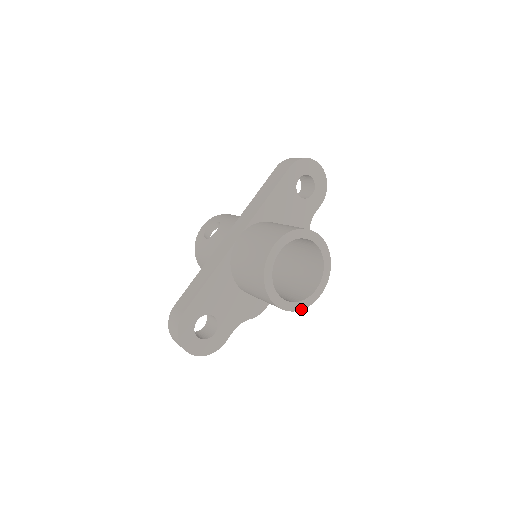
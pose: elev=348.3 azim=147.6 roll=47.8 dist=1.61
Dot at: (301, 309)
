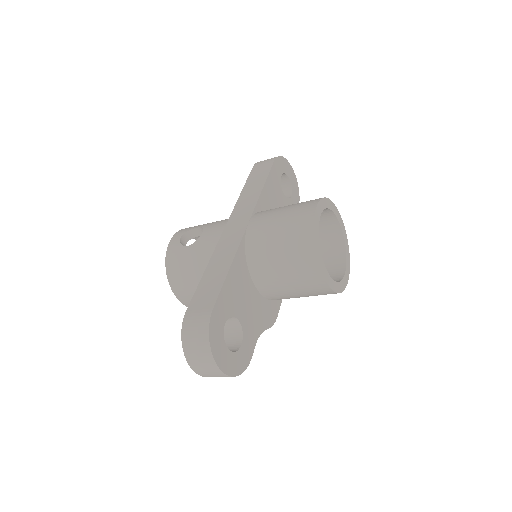
Dot at: (340, 292)
